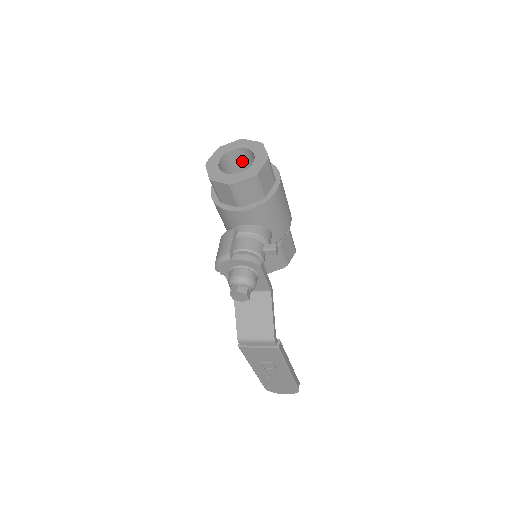
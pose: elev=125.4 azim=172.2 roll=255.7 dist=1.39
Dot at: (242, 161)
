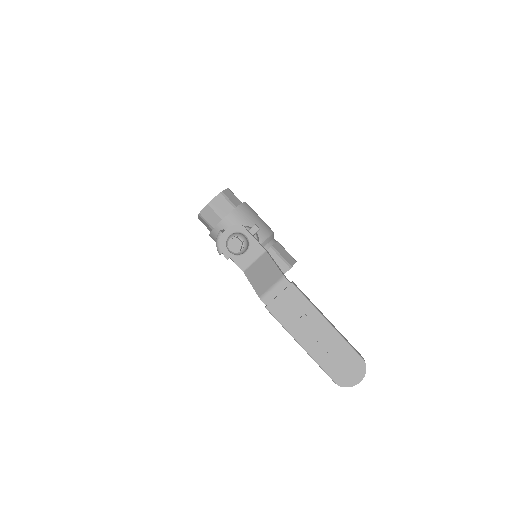
Dot at: occluded
